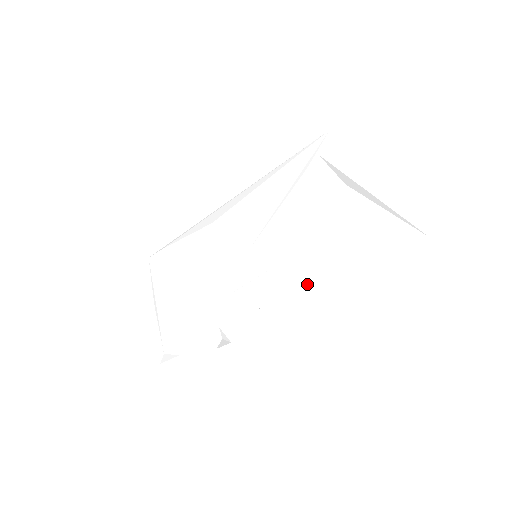
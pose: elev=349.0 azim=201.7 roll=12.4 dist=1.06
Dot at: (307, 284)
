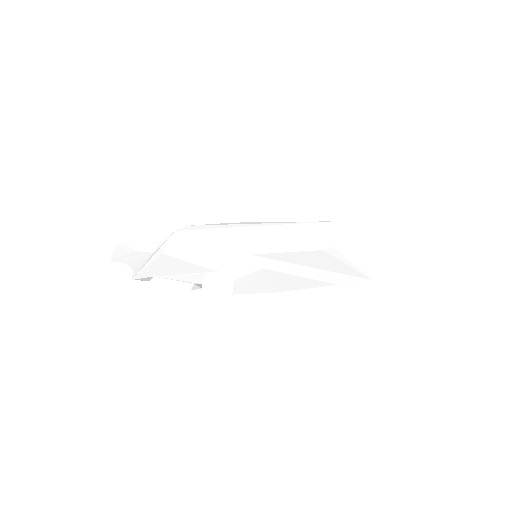
Dot at: (281, 282)
